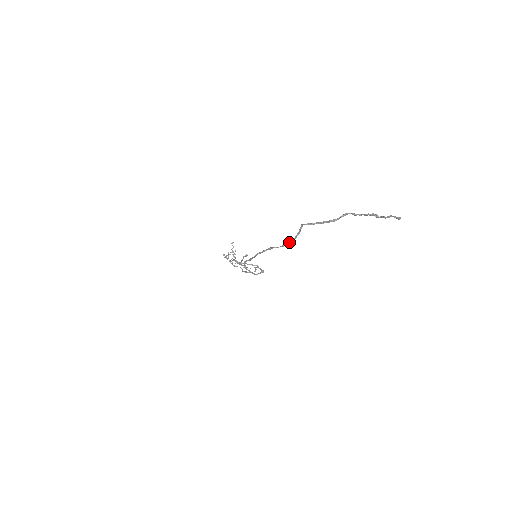
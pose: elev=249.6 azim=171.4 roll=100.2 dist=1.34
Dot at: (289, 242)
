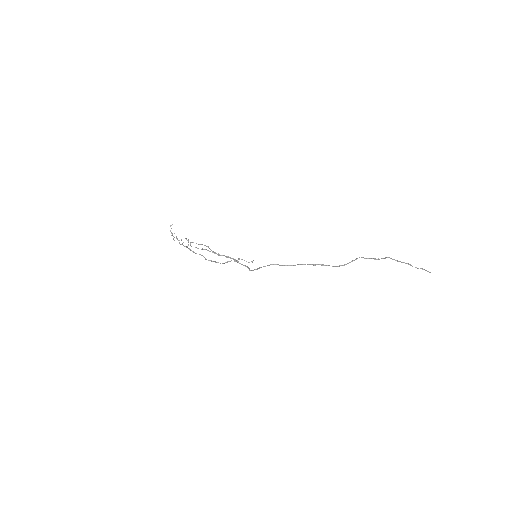
Dot at: (344, 265)
